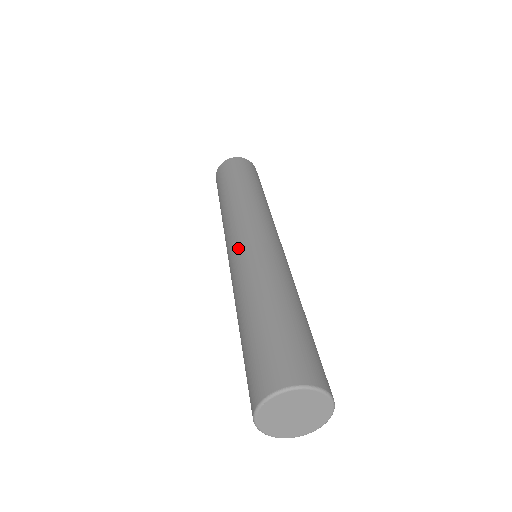
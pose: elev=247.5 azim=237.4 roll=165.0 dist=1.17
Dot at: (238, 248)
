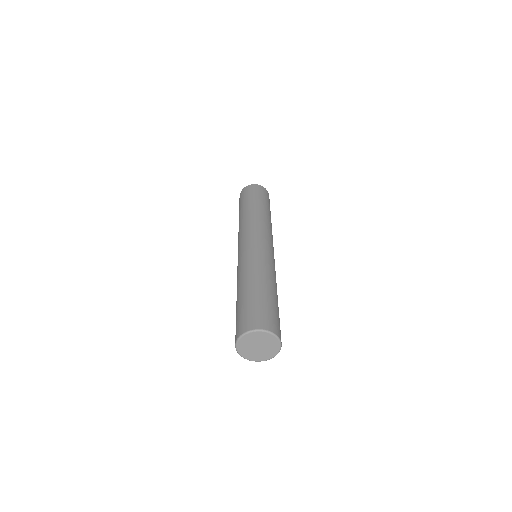
Dot at: (256, 246)
